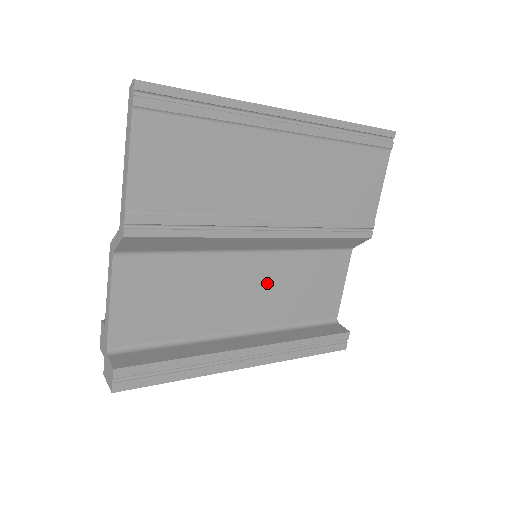
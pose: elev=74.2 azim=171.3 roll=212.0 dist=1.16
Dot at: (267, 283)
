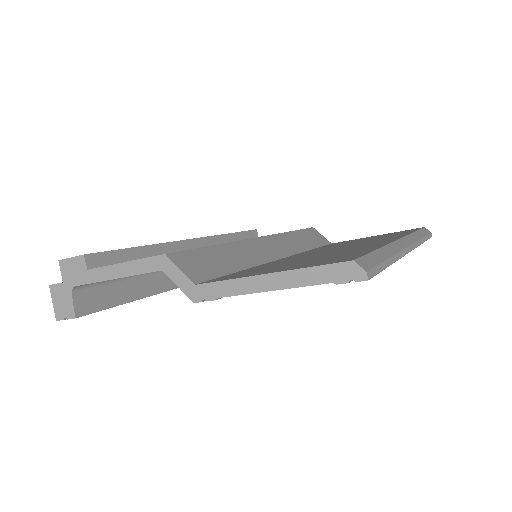
Dot at: occluded
